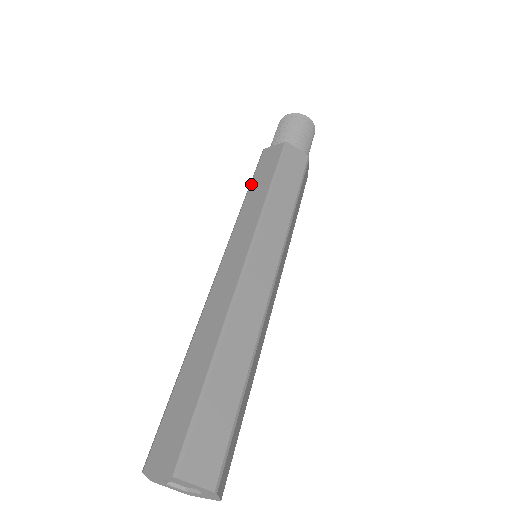
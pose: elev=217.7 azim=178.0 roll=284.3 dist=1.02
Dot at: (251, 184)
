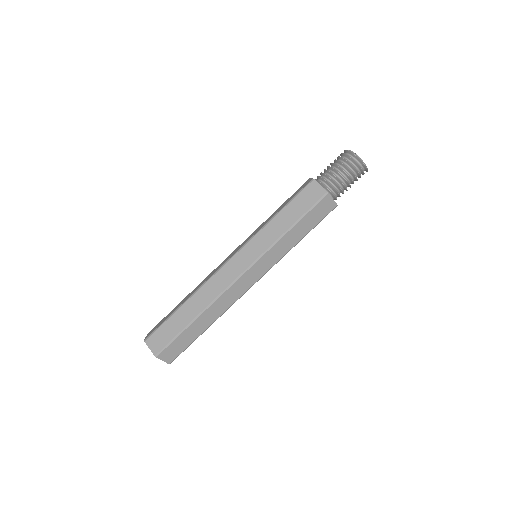
Dot at: (284, 208)
